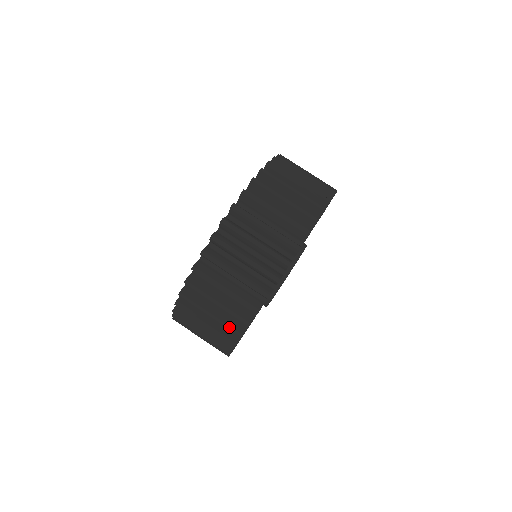
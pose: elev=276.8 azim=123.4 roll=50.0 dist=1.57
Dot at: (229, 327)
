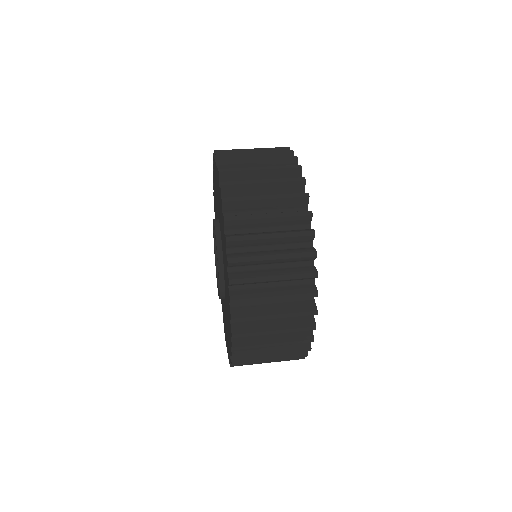
Dot at: (287, 180)
